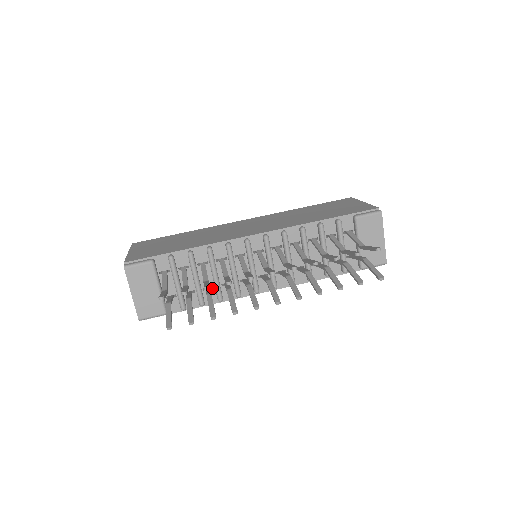
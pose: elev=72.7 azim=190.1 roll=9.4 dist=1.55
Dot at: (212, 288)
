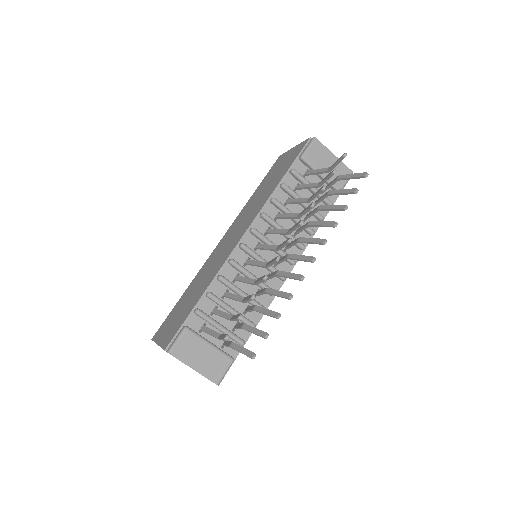
Dot at: occluded
